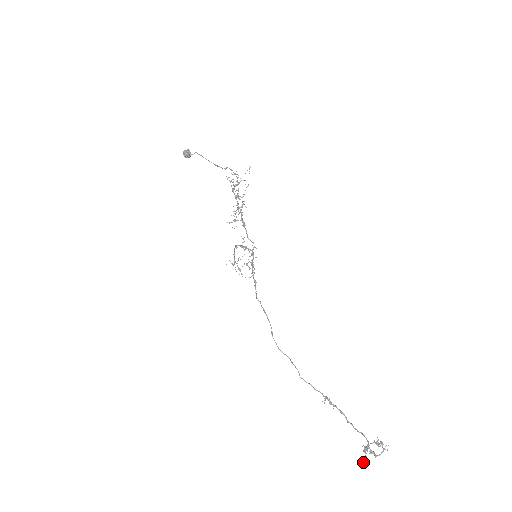
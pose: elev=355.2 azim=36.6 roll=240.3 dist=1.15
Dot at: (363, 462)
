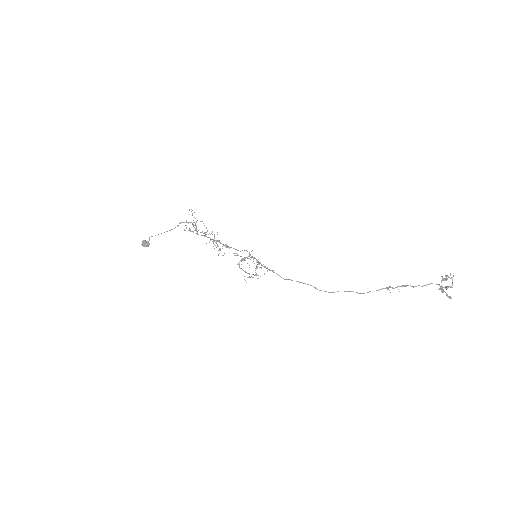
Dot at: (449, 298)
